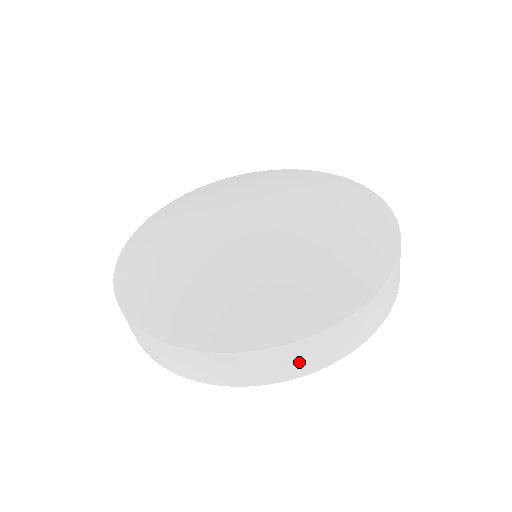
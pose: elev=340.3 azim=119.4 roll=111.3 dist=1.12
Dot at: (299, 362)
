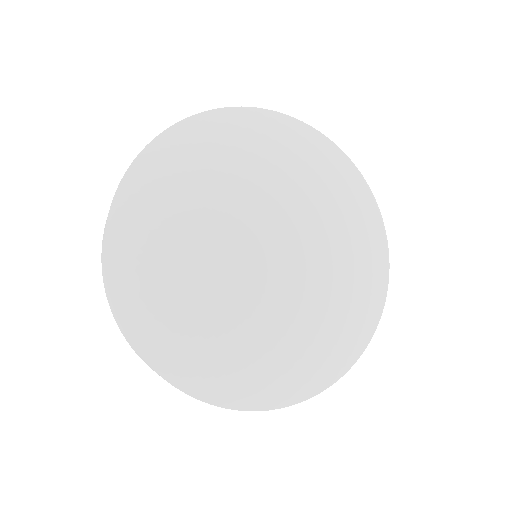
Dot at: occluded
